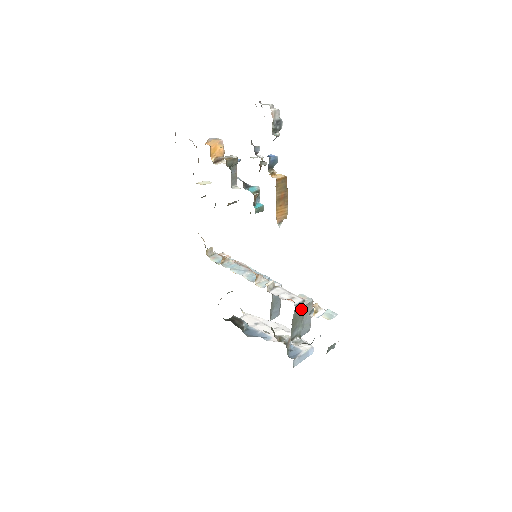
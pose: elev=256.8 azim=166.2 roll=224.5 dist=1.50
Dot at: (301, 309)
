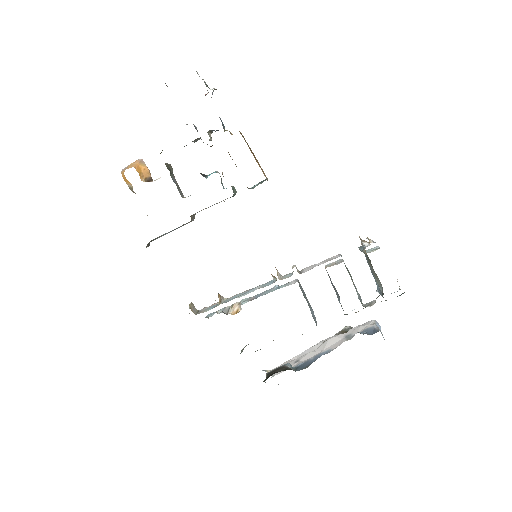
Dot at: occluded
